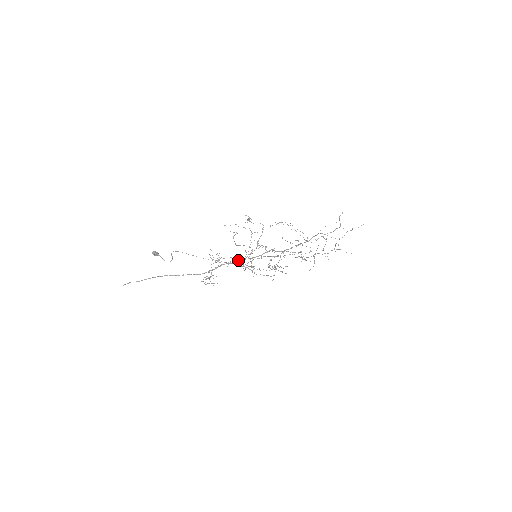
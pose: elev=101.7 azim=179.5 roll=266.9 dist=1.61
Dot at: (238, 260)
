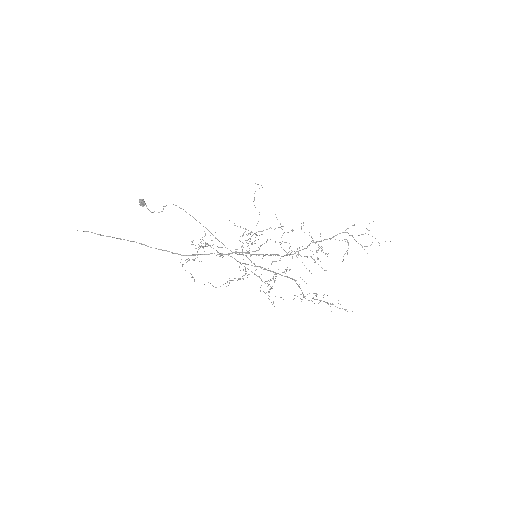
Dot at: (245, 231)
